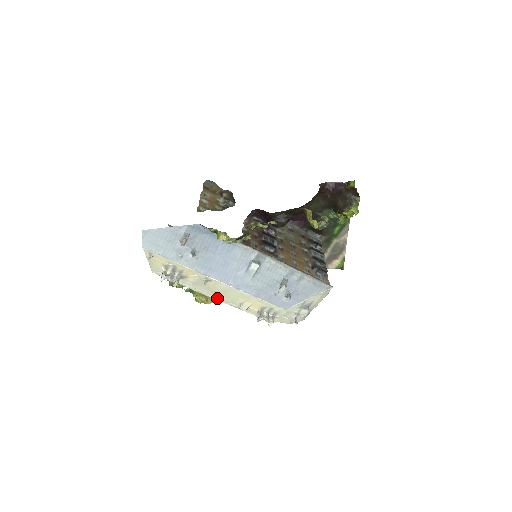
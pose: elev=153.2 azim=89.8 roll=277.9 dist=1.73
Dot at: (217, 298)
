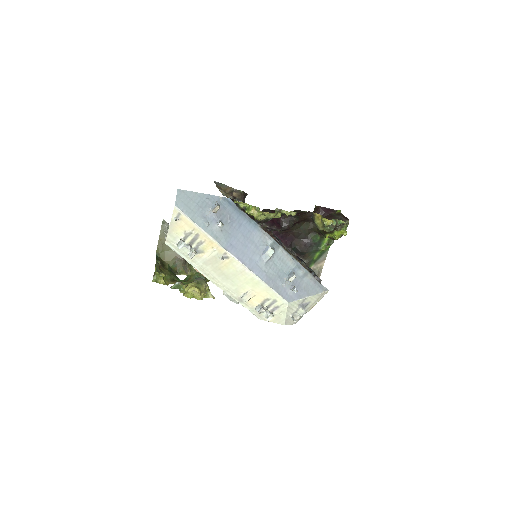
Dot at: (221, 285)
